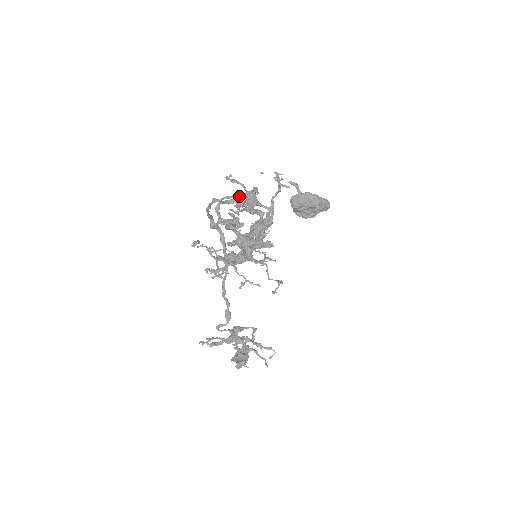
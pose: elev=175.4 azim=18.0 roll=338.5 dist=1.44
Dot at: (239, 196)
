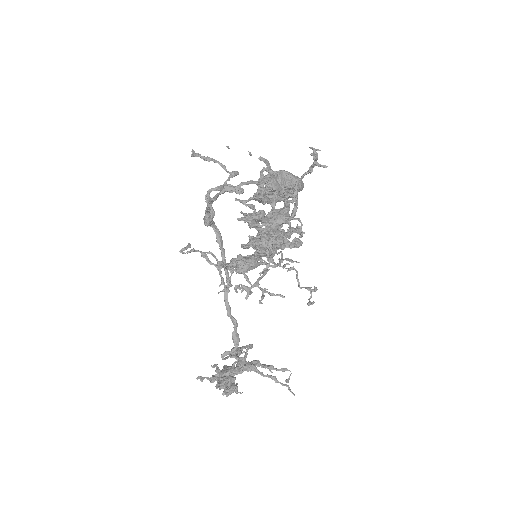
Dot at: (259, 181)
